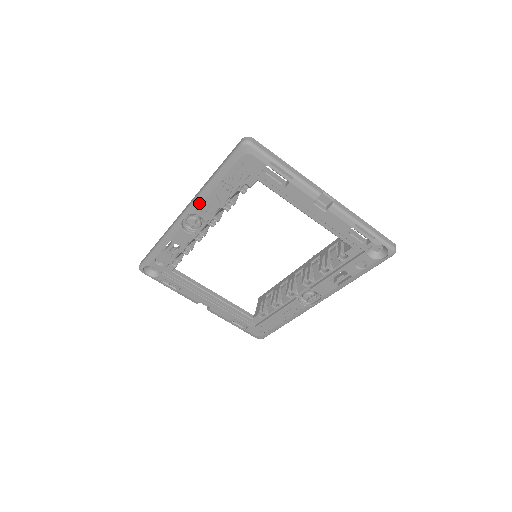
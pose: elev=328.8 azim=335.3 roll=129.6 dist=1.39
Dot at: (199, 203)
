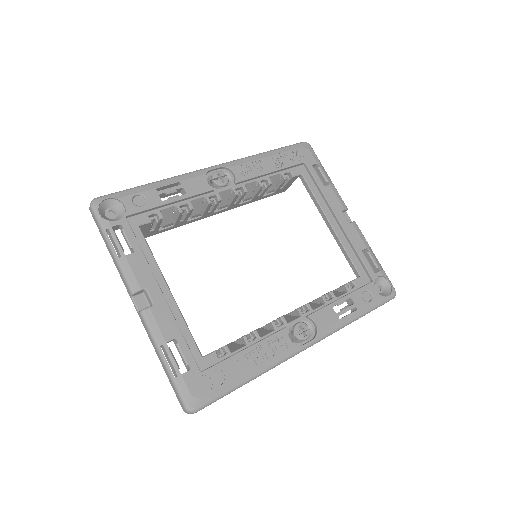
Dot at: (242, 162)
